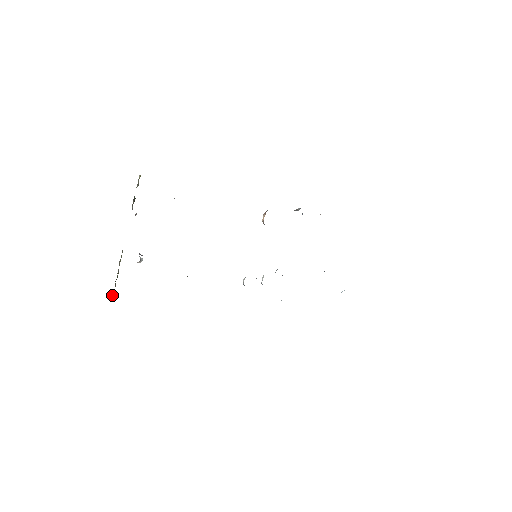
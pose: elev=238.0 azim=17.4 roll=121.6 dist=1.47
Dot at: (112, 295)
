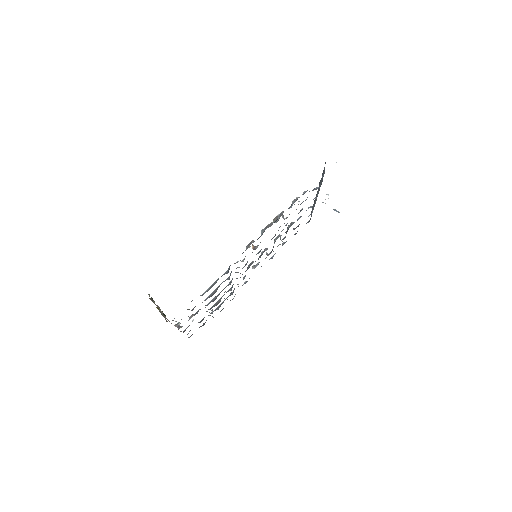
Dot at: occluded
